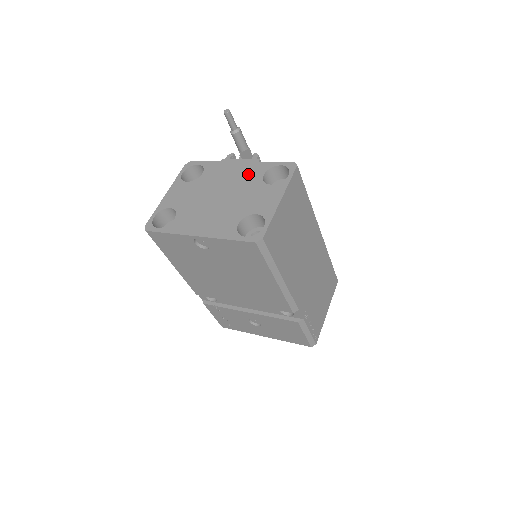
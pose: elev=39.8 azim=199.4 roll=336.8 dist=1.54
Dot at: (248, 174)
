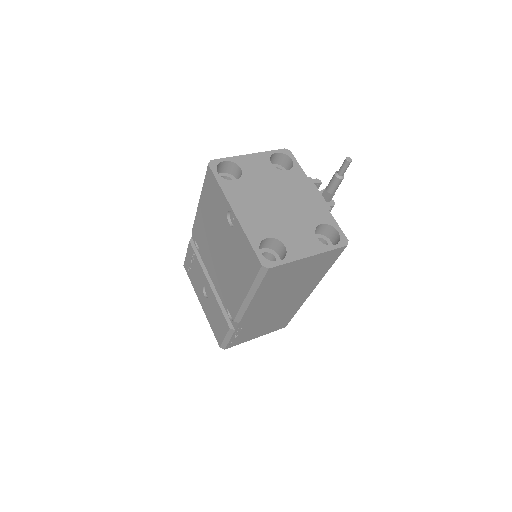
Dot at: (313, 210)
